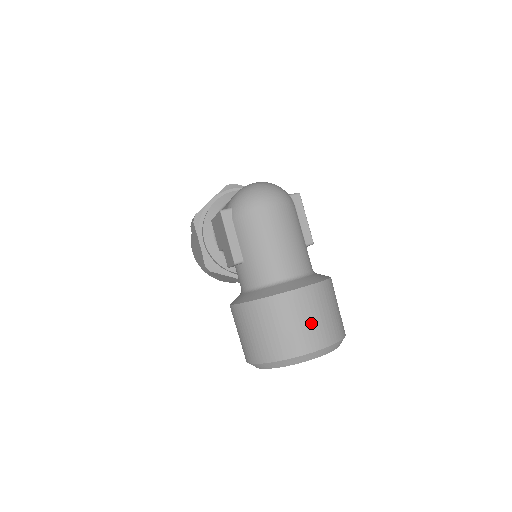
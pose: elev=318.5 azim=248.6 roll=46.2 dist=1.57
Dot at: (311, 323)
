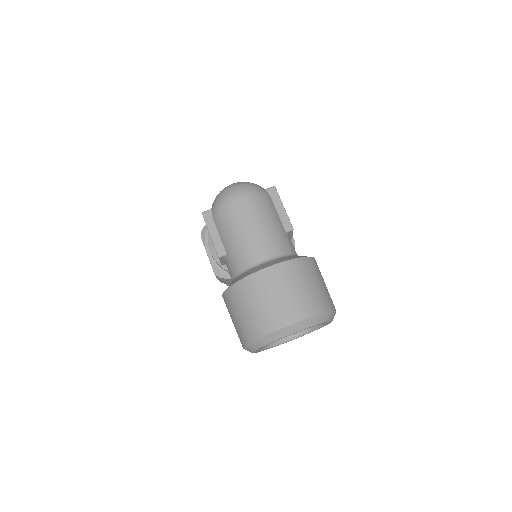
Dot at: (286, 297)
